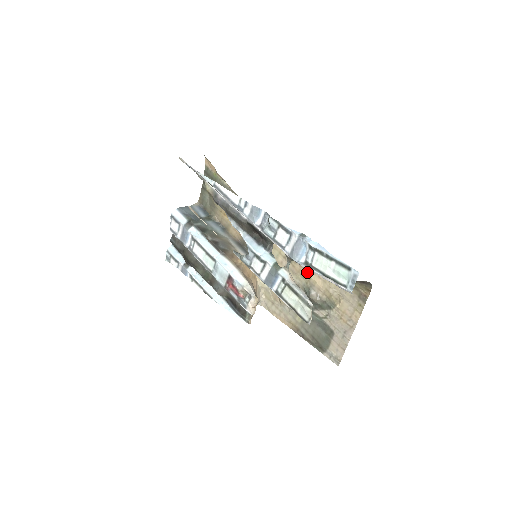
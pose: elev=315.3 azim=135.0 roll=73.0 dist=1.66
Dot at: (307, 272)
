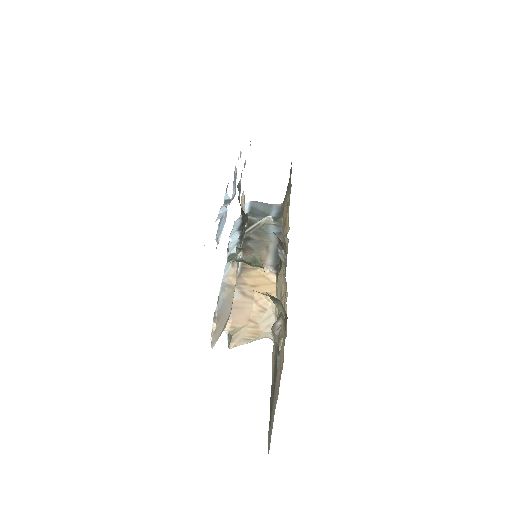
Dot at: (282, 289)
